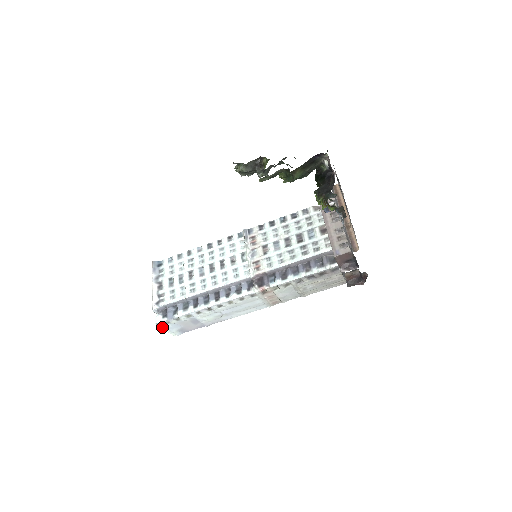
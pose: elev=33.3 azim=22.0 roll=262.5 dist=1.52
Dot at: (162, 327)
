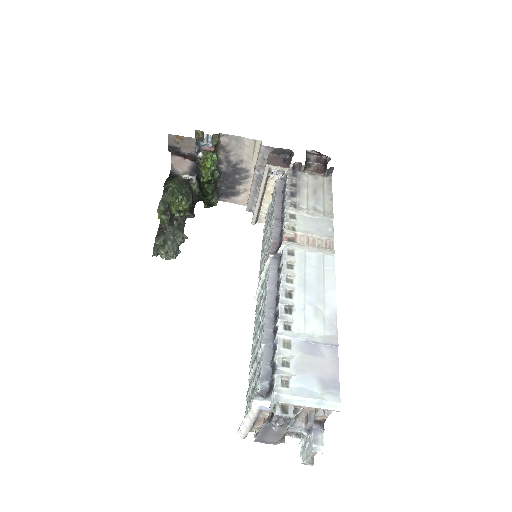
Dot at: (294, 403)
